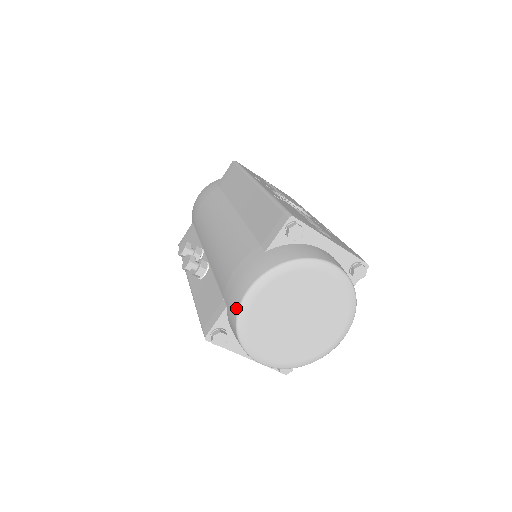
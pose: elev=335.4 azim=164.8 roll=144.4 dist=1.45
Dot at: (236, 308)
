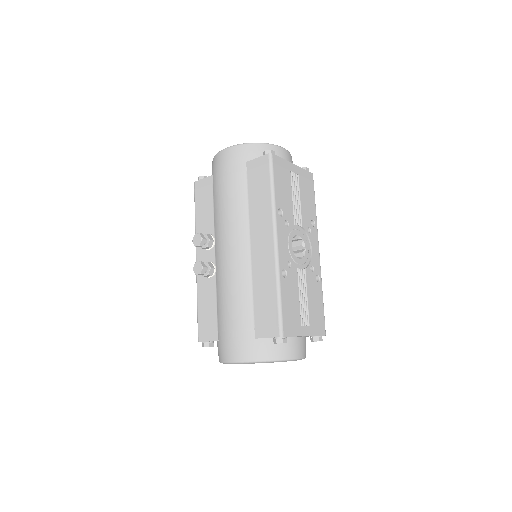
Dot at: (223, 359)
